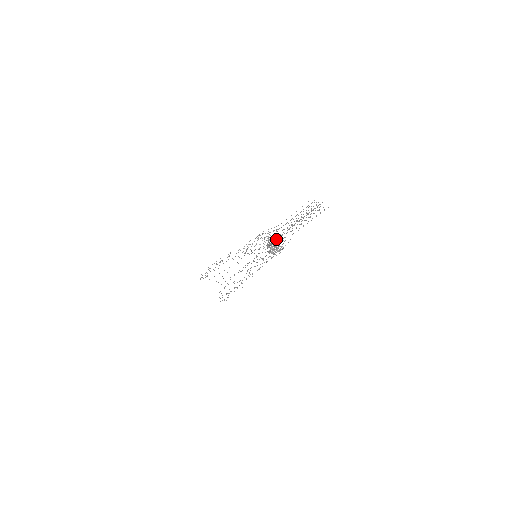
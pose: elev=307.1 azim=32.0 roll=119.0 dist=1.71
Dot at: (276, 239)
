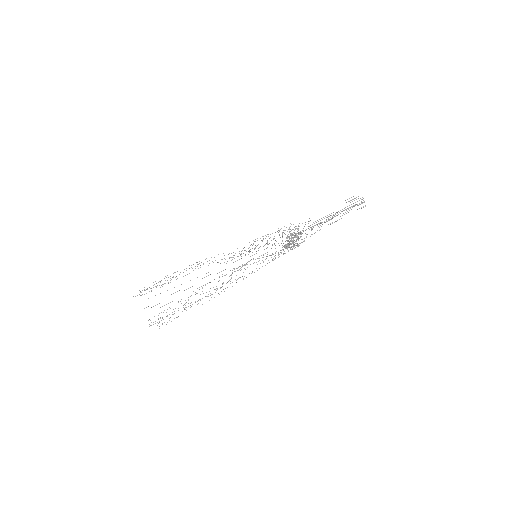
Dot at: occluded
